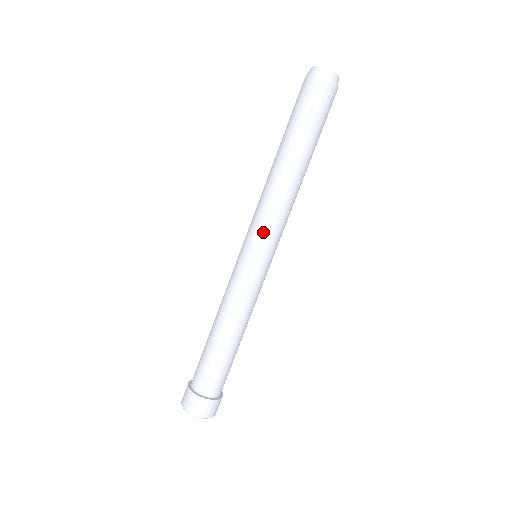
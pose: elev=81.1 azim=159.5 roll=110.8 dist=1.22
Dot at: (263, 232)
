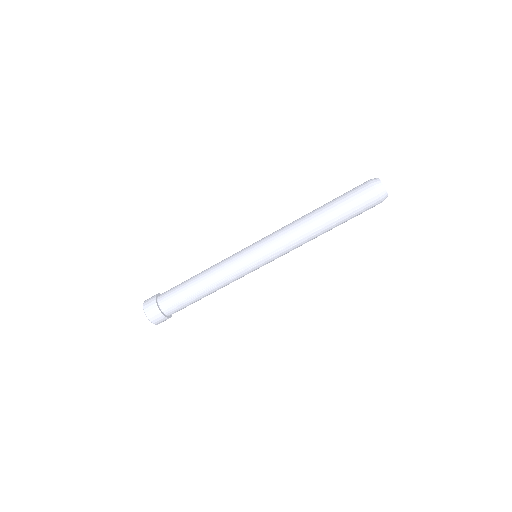
Dot at: (273, 251)
